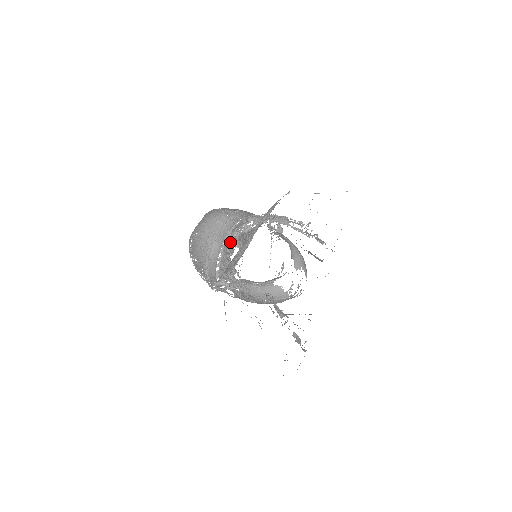
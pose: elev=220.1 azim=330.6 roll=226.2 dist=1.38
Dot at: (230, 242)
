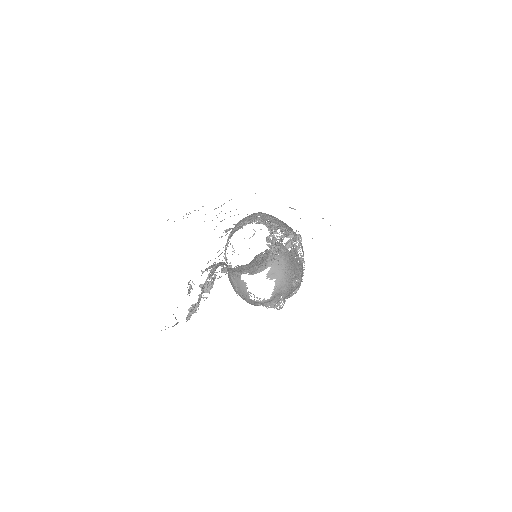
Dot at: occluded
